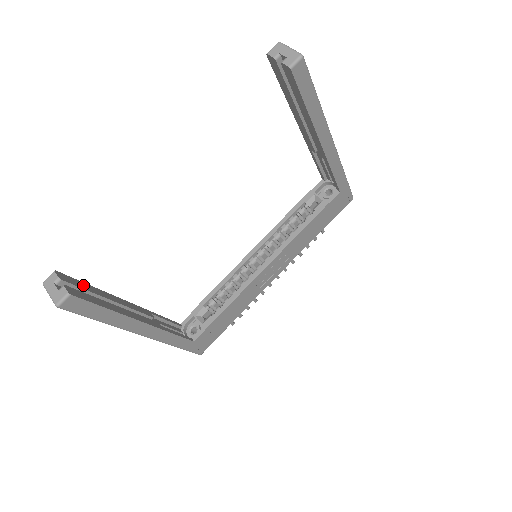
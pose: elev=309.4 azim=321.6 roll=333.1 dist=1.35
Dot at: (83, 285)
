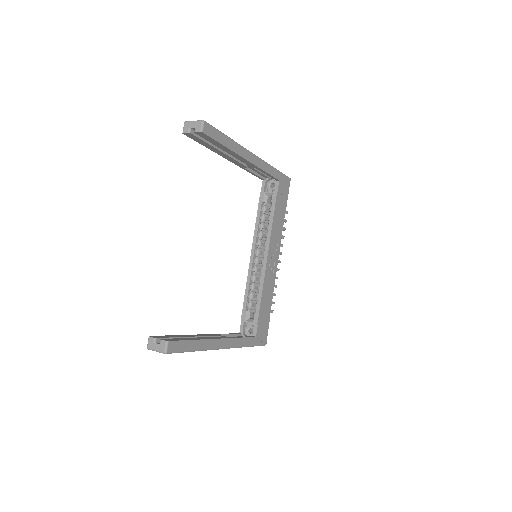
Dot at: (169, 336)
